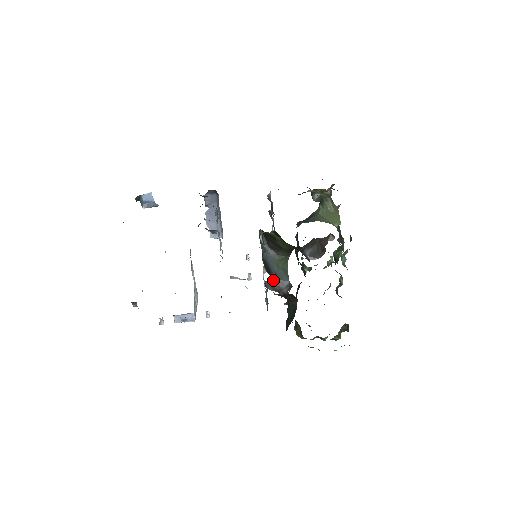
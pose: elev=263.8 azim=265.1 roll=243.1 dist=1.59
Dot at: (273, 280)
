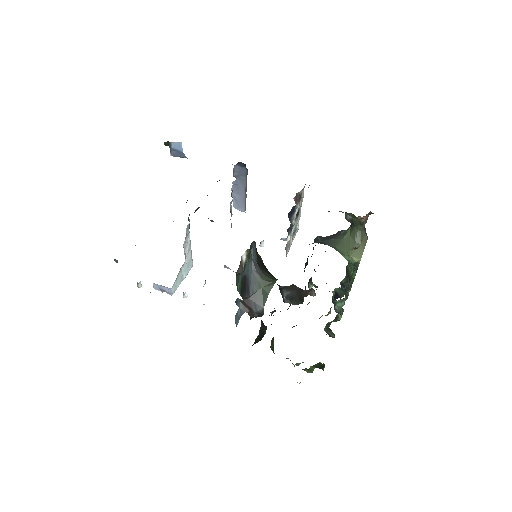
Dot at: (247, 299)
